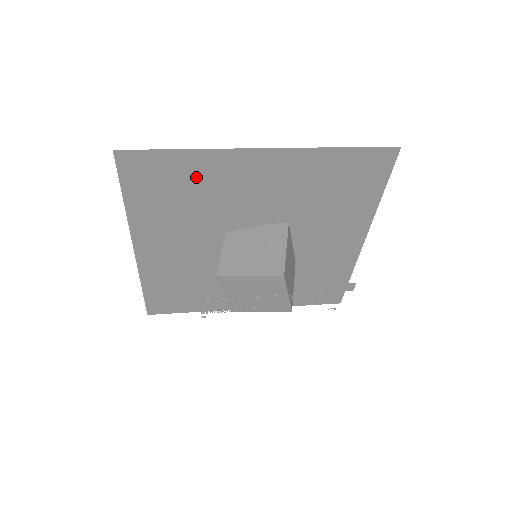
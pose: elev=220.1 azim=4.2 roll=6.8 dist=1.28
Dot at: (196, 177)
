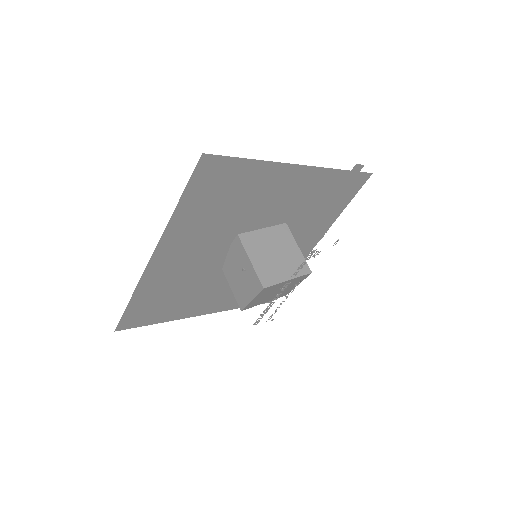
Dot at: (158, 291)
